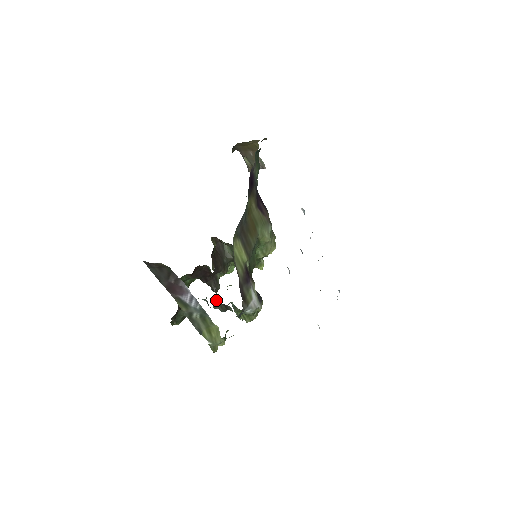
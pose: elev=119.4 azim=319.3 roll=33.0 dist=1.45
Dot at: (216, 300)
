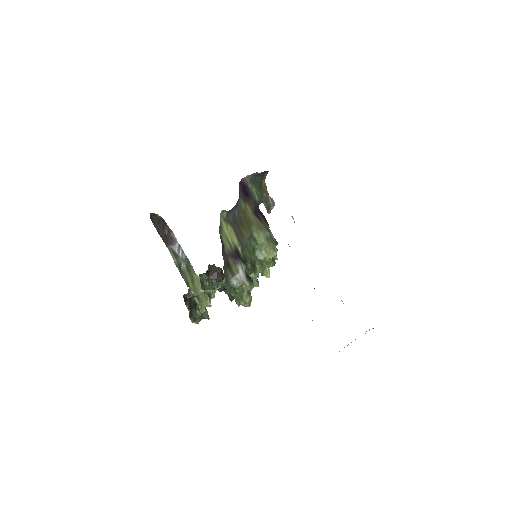
Dot at: (214, 279)
